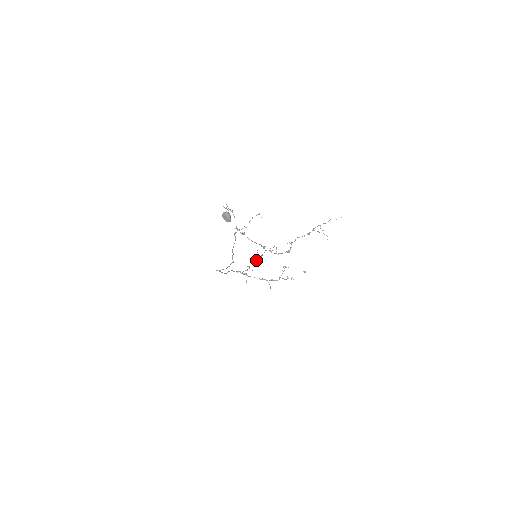
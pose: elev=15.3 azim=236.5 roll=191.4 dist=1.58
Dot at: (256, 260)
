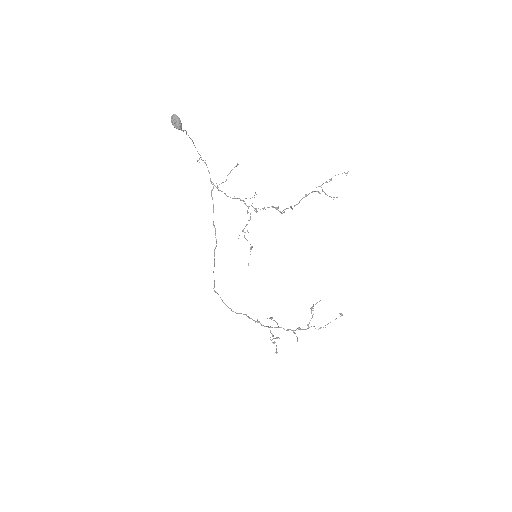
Dot at: (250, 249)
